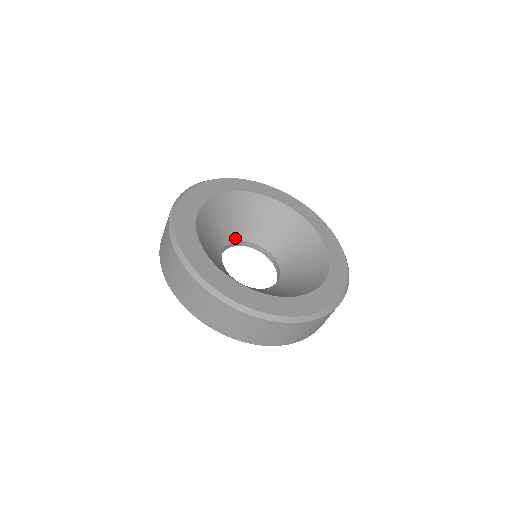
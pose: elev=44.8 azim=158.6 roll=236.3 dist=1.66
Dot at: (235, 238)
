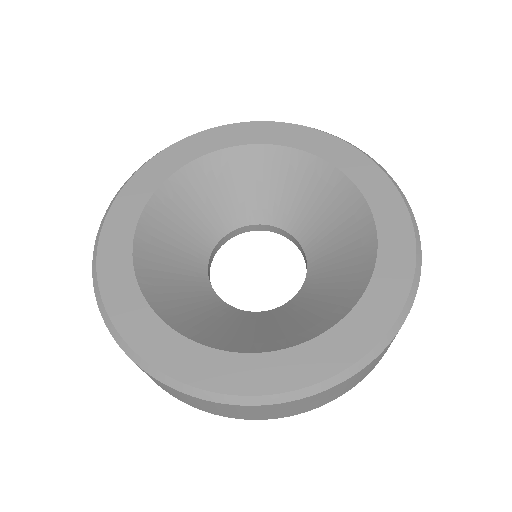
Dot at: (233, 224)
